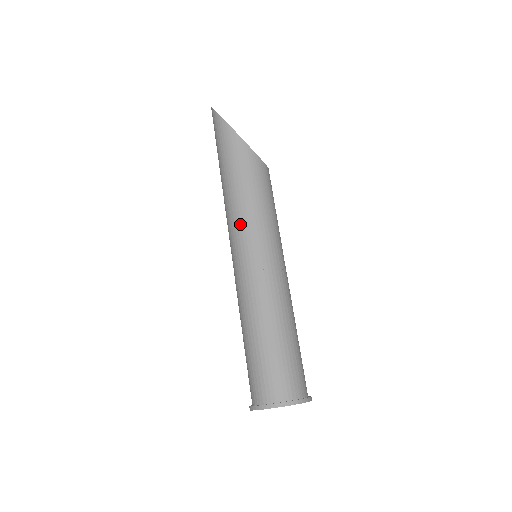
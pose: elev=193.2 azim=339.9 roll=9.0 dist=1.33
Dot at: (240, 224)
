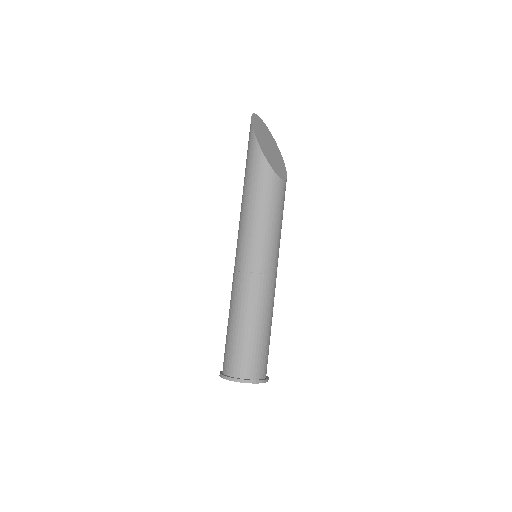
Dot at: (244, 229)
